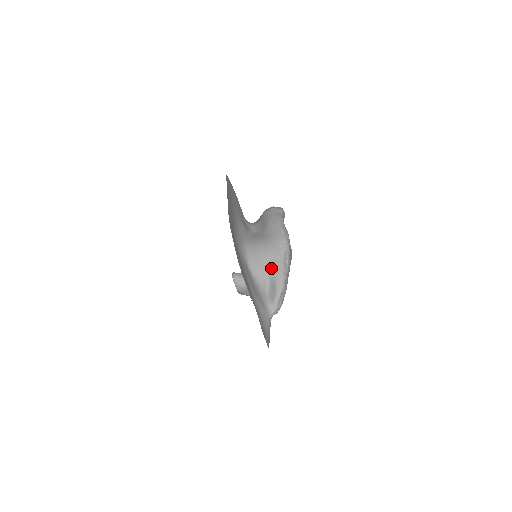
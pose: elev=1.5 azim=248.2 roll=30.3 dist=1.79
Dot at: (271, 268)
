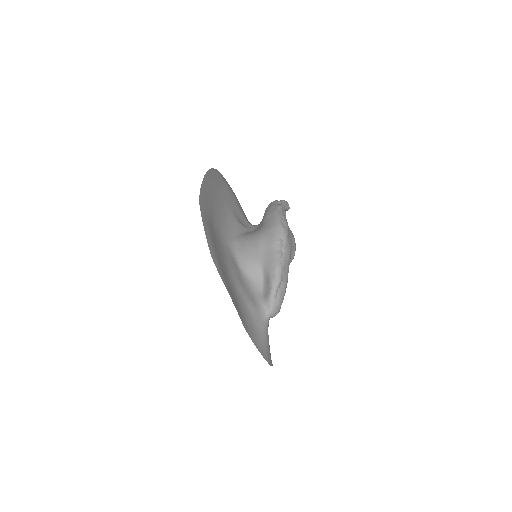
Dot at: (264, 259)
